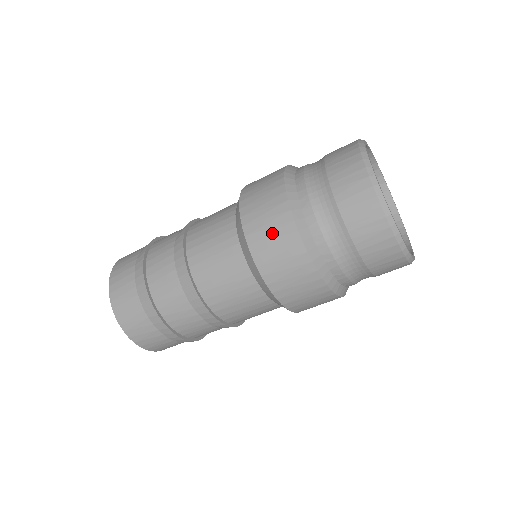
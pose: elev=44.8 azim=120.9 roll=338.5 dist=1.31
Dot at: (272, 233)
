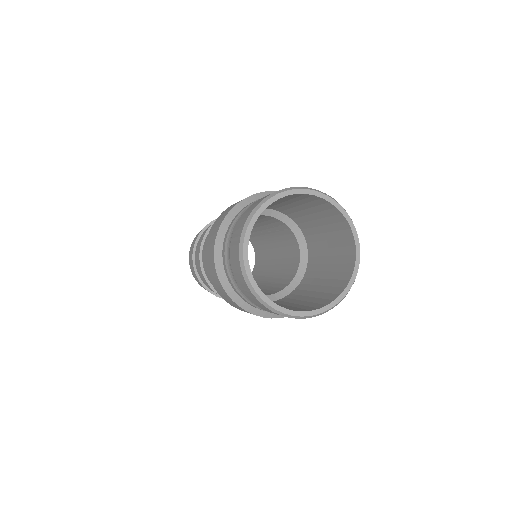
Dot at: (218, 288)
